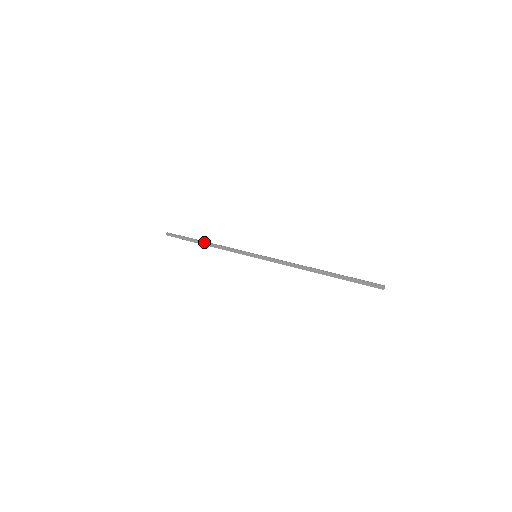
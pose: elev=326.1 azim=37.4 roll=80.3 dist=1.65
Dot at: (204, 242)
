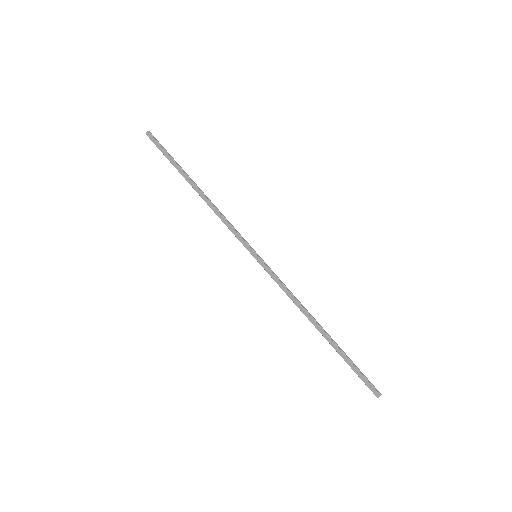
Dot at: (197, 187)
